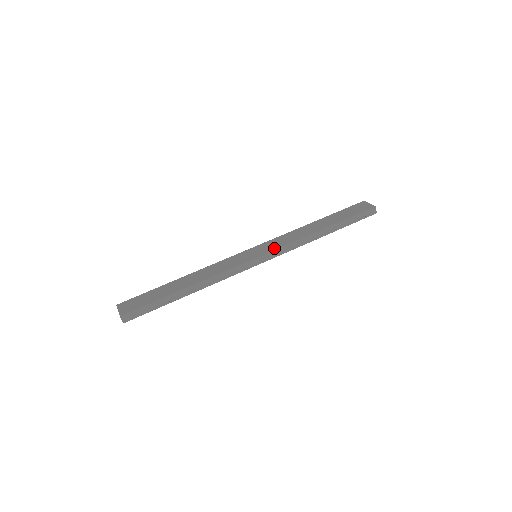
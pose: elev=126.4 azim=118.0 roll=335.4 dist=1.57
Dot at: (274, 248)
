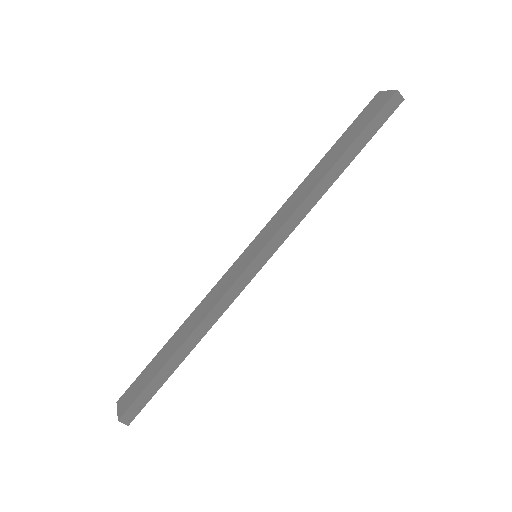
Dot at: (272, 234)
